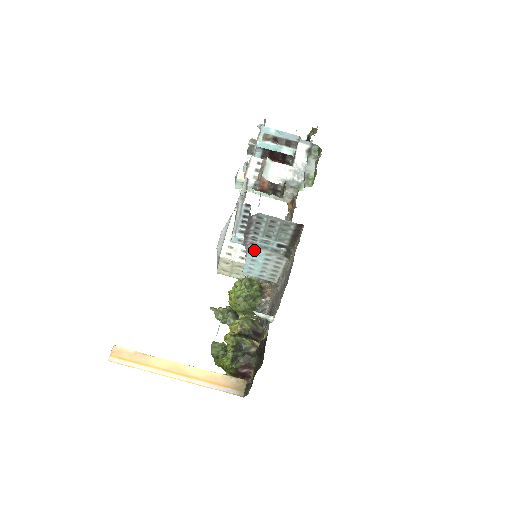
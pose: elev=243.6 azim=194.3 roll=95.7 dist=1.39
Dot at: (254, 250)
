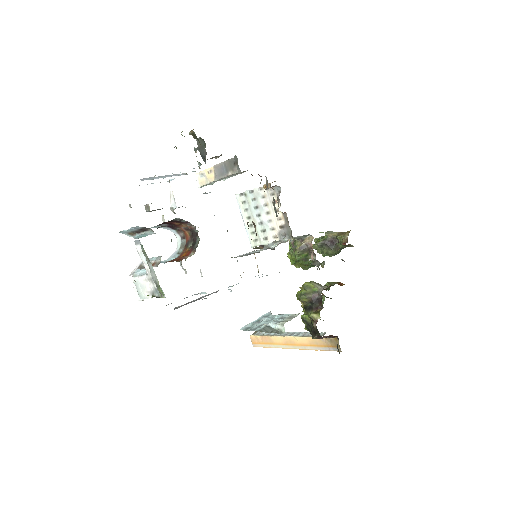
Dot at: occluded
